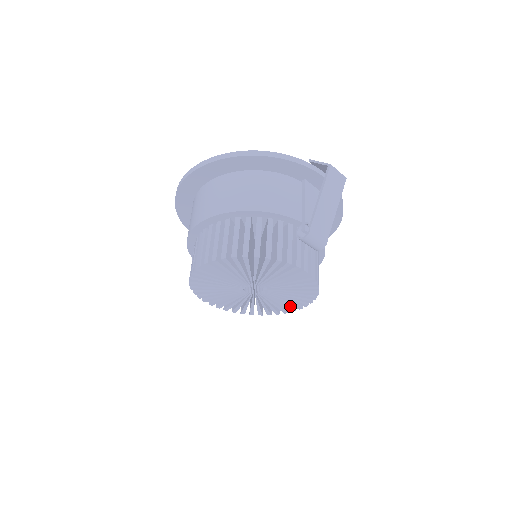
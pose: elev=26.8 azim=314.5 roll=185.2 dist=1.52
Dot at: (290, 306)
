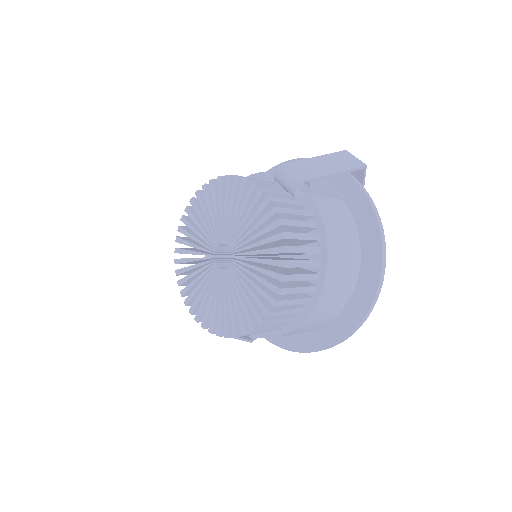
Dot at: (264, 303)
